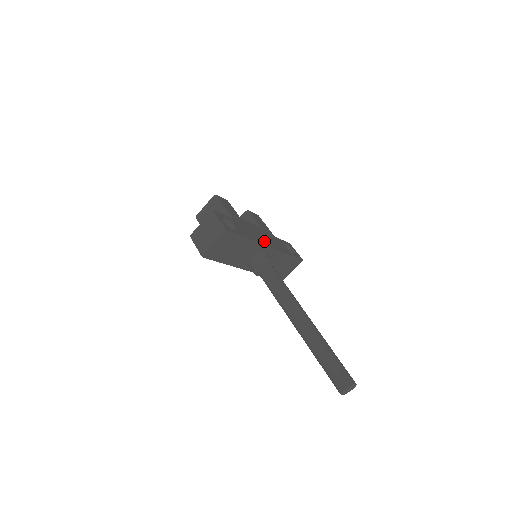
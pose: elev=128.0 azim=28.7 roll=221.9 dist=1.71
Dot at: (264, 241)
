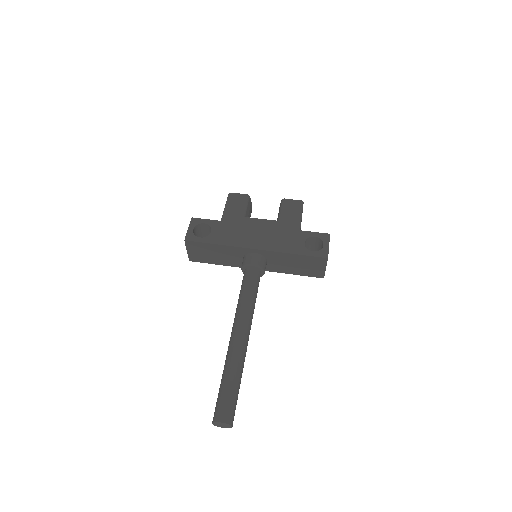
Dot at: (254, 242)
